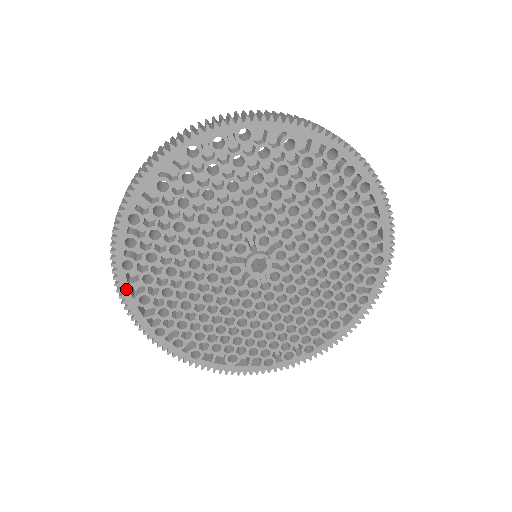
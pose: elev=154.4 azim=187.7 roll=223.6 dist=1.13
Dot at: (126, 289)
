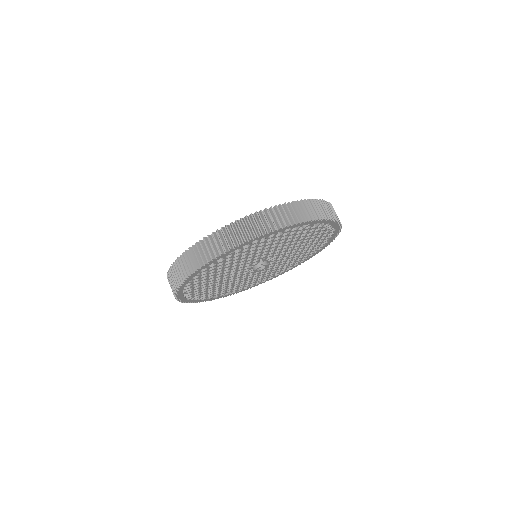
Dot at: (211, 299)
